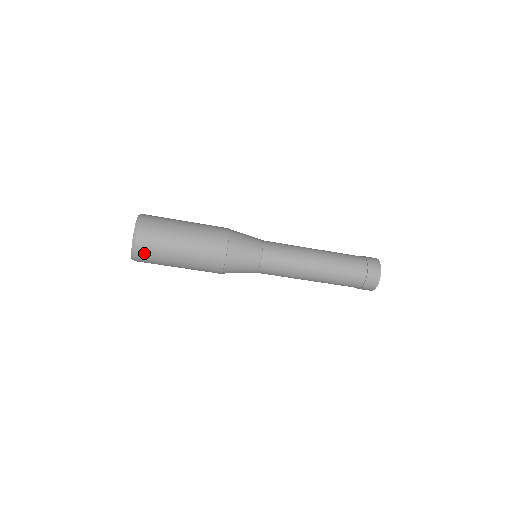
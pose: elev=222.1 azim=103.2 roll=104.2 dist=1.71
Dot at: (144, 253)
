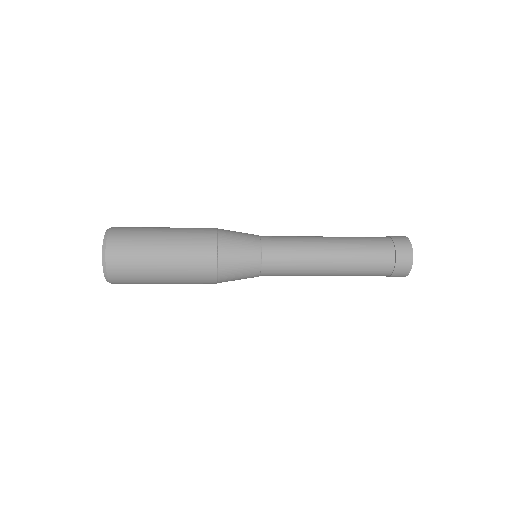
Dot at: occluded
